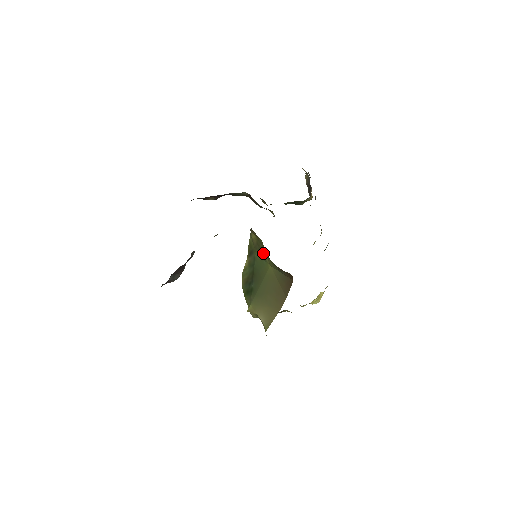
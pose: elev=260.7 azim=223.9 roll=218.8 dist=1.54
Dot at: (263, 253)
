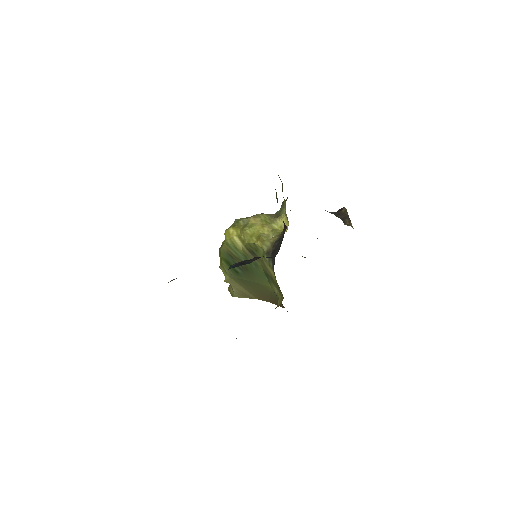
Dot at: (272, 283)
